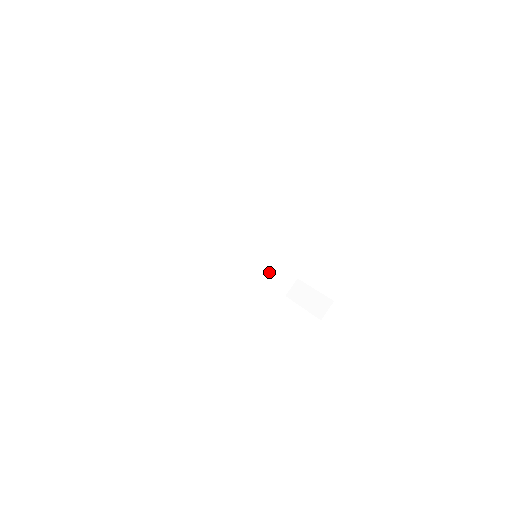
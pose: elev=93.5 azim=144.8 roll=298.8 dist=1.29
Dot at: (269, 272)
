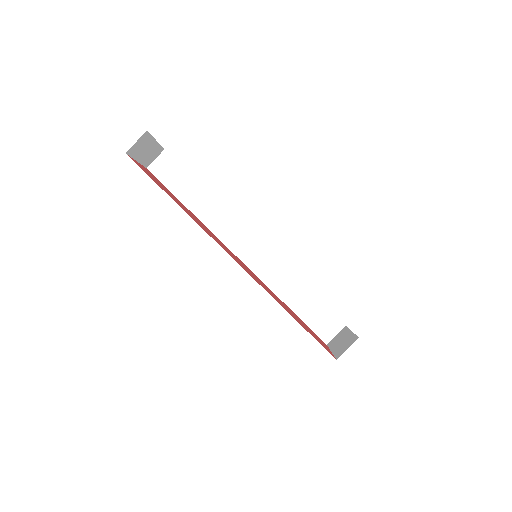
Dot at: (300, 303)
